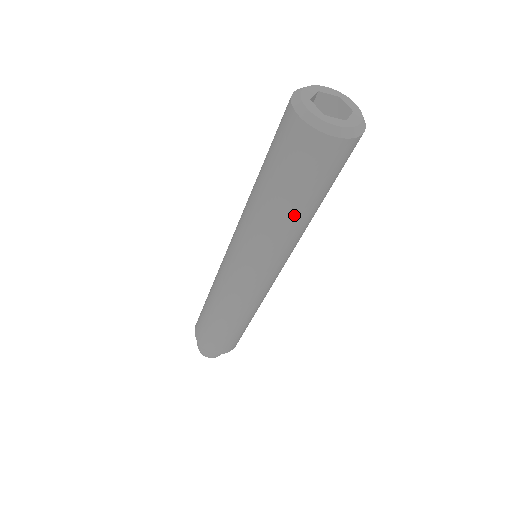
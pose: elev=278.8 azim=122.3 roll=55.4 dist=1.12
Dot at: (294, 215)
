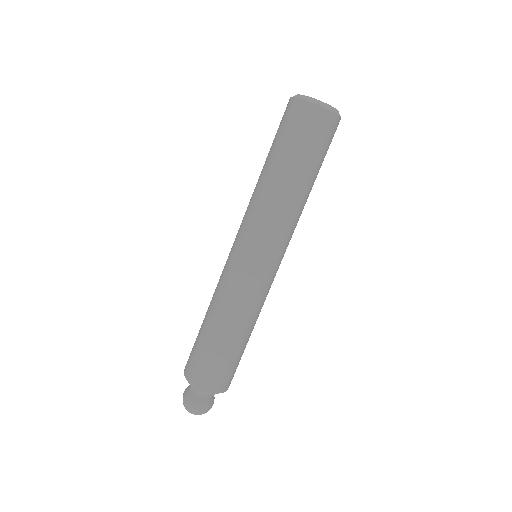
Dot at: (276, 175)
